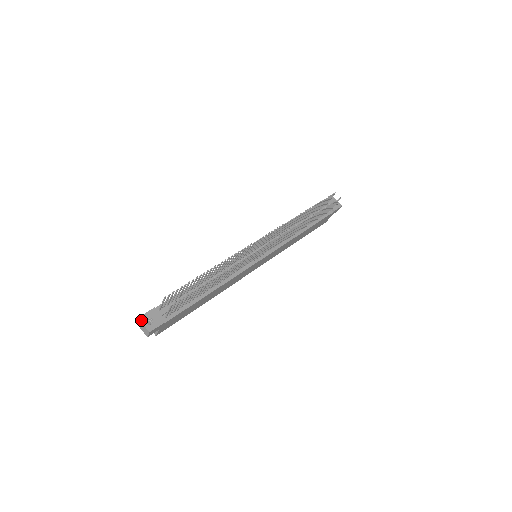
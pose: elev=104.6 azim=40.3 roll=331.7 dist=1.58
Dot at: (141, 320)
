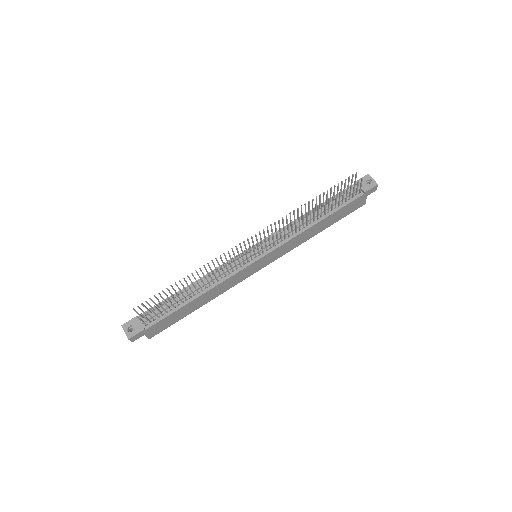
Dot at: (123, 328)
